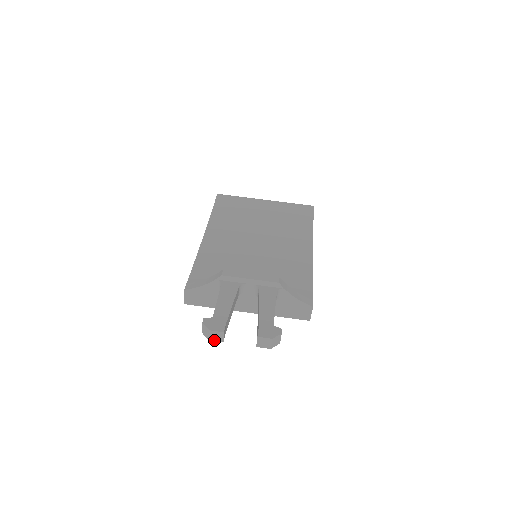
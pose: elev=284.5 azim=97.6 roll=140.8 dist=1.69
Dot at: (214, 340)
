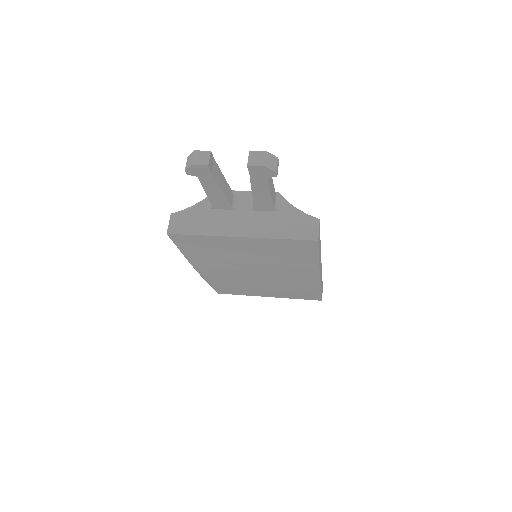
Dot at: (198, 164)
